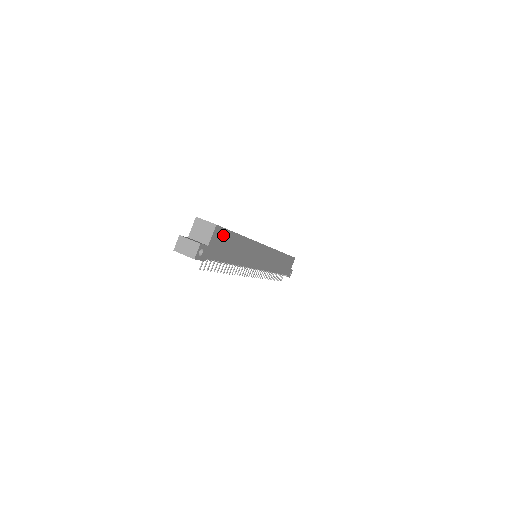
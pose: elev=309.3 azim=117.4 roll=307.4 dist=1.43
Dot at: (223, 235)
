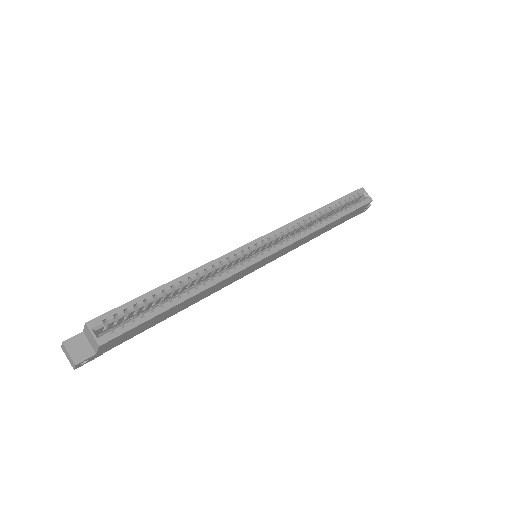
Dot at: (127, 333)
